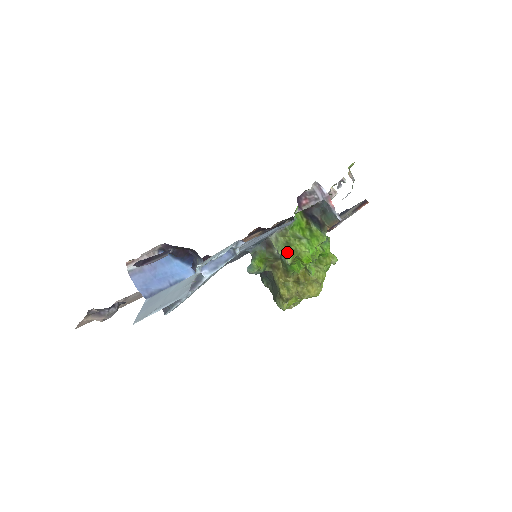
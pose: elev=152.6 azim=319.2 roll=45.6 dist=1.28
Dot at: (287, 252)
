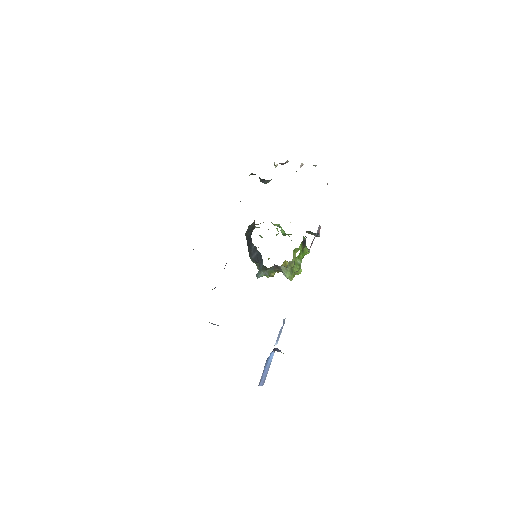
Dot at: (292, 278)
